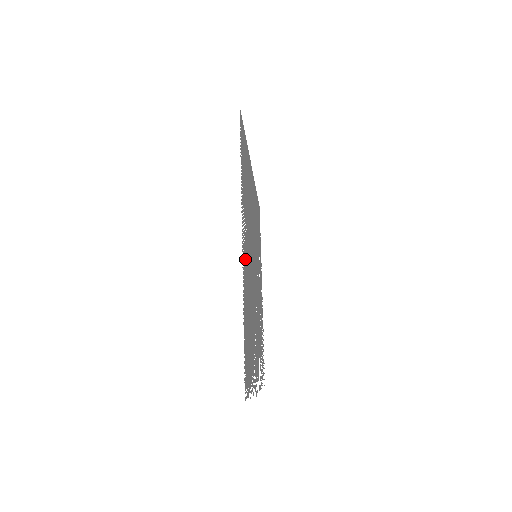
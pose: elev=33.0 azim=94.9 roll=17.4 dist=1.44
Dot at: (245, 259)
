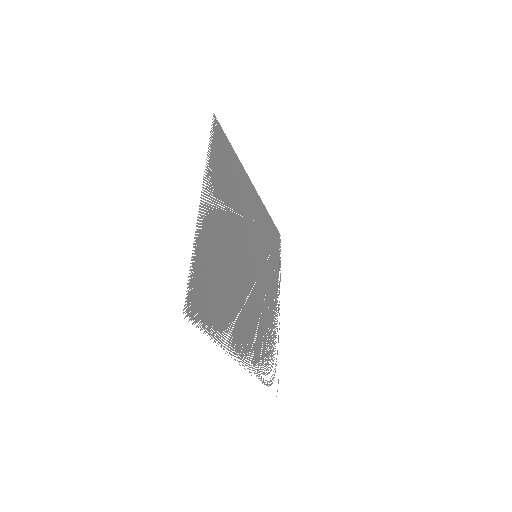
Dot at: (210, 222)
